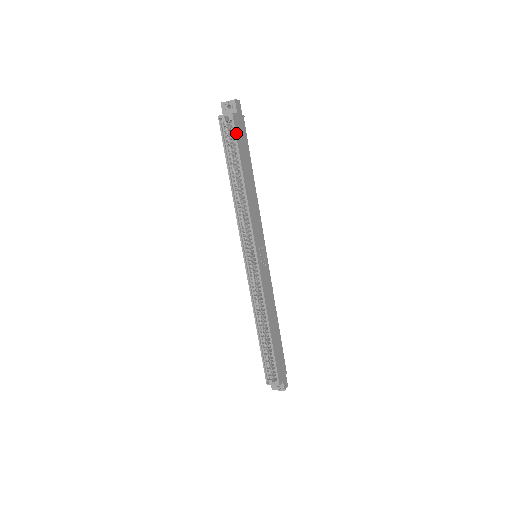
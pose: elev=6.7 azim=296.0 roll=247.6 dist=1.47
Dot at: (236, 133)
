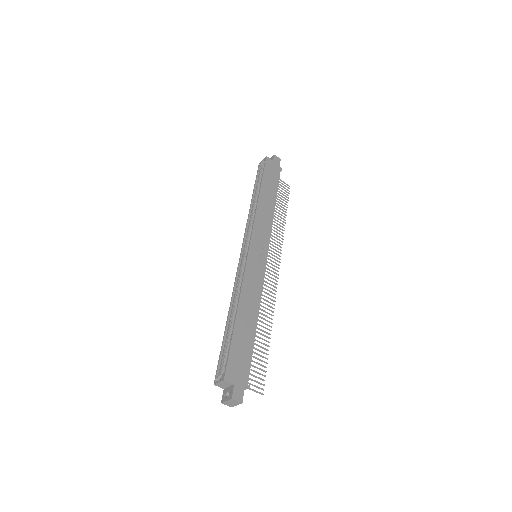
Dot at: (265, 167)
